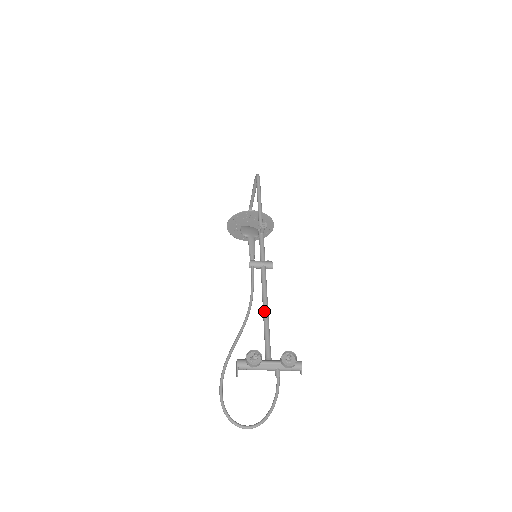
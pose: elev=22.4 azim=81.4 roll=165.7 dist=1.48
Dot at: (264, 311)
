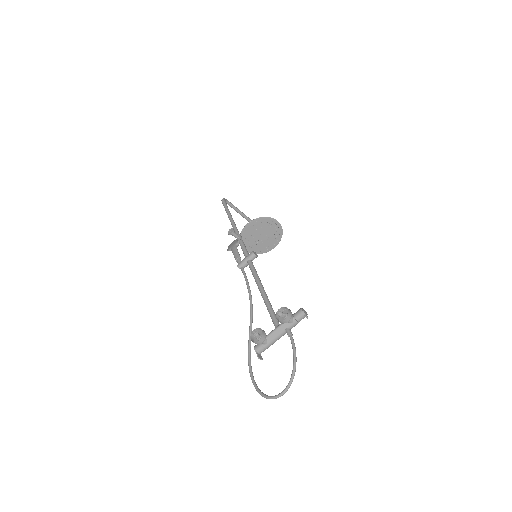
Dot at: occluded
